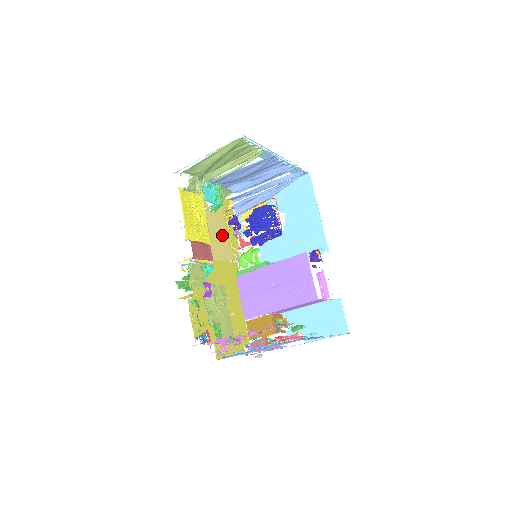
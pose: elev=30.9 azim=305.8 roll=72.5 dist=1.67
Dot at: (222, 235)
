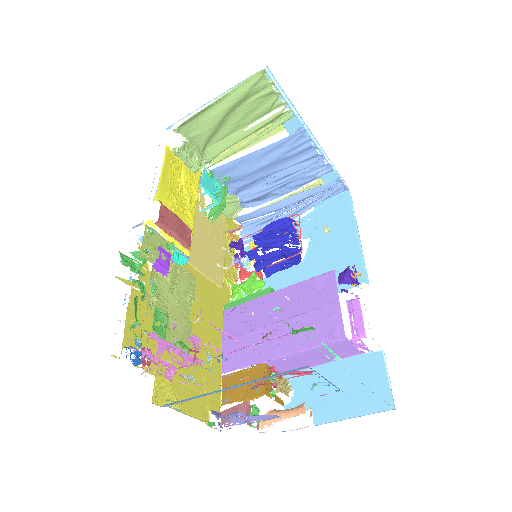
Dot at: (216, 252)
